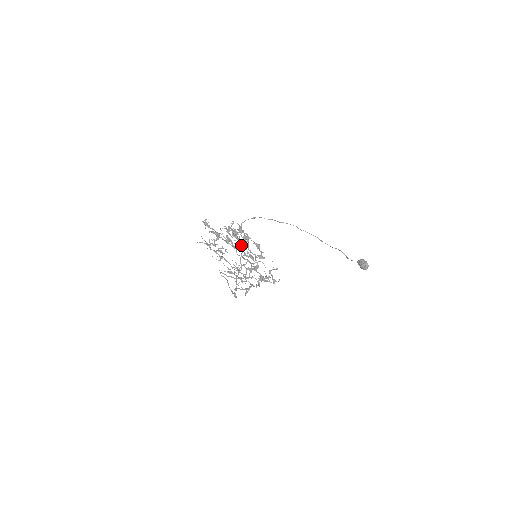
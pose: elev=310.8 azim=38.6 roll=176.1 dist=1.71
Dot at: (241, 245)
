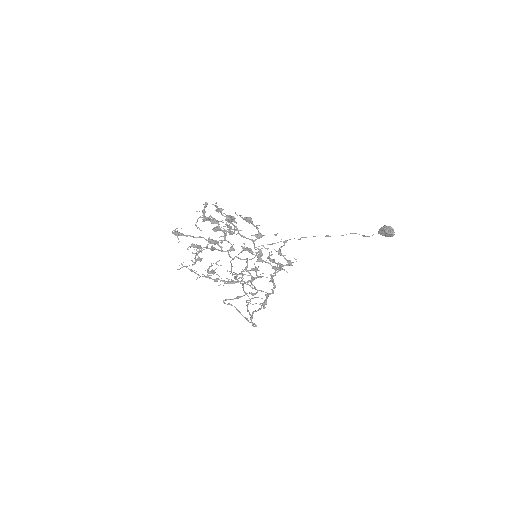
Dot at: (227, 225)
